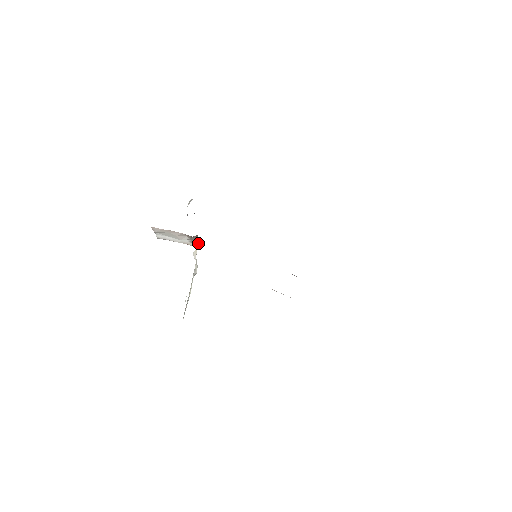
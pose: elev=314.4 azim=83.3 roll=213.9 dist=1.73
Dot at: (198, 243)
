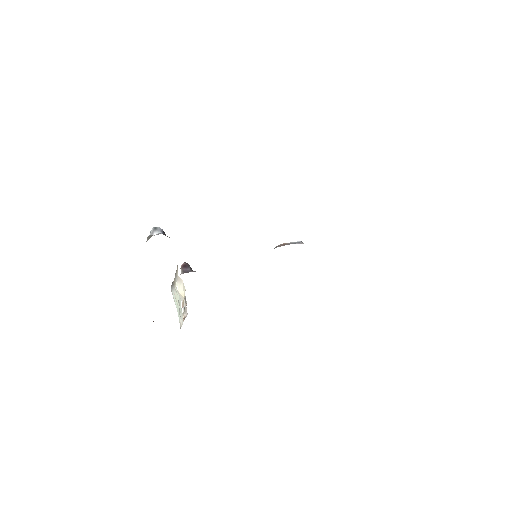
Dot at: (179, 278)
